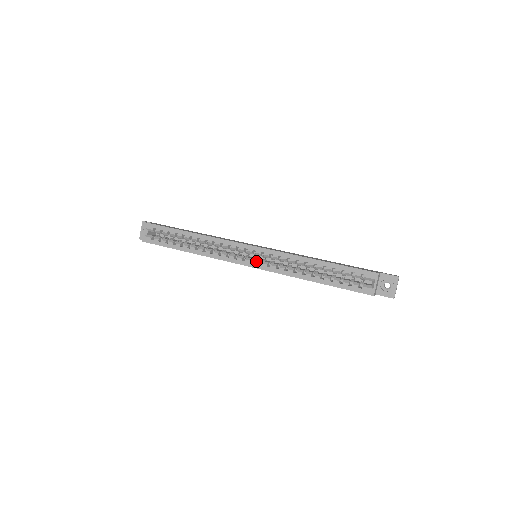
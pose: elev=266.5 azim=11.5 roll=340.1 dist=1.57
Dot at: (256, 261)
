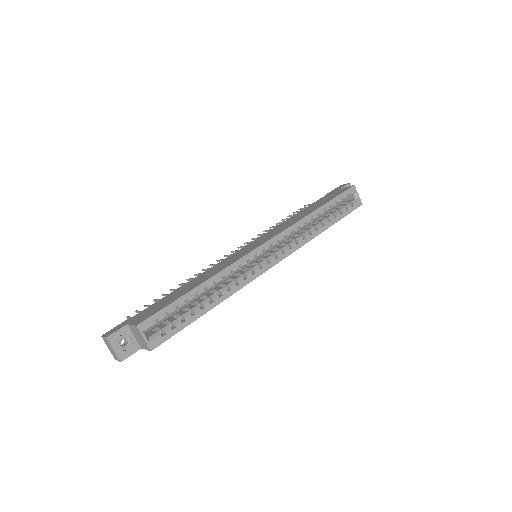
Dot at: (278, 253)
